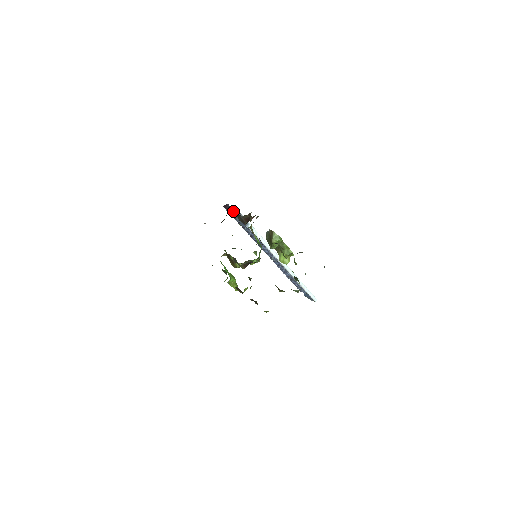
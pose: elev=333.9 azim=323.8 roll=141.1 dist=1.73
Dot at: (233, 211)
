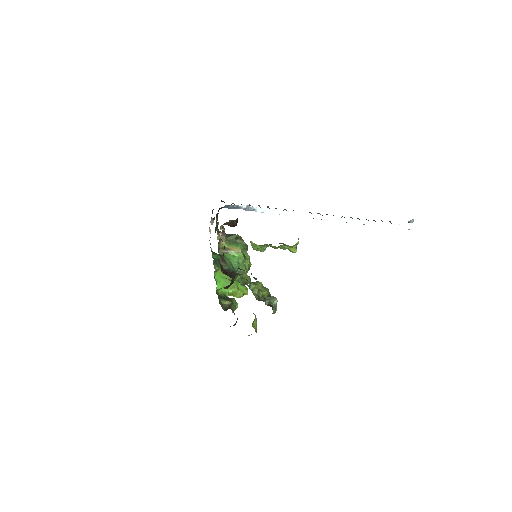
Dot at: (228, 208)
